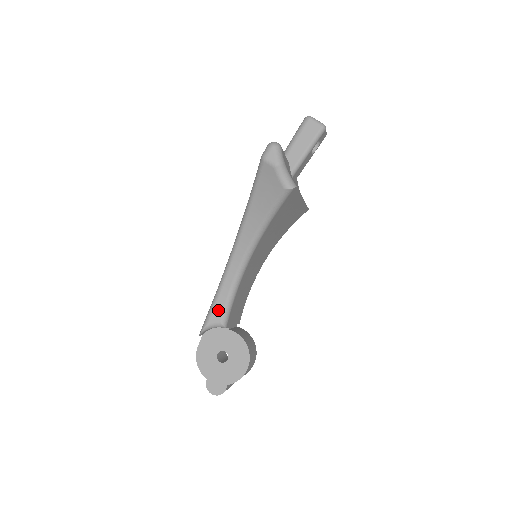
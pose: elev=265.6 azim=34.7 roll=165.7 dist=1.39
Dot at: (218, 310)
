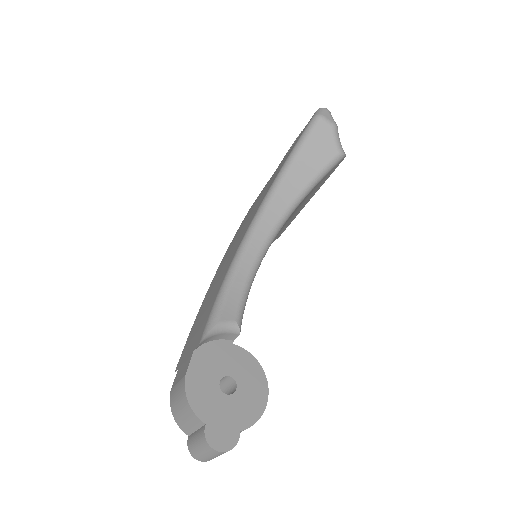
Dot at: (231, 304)
